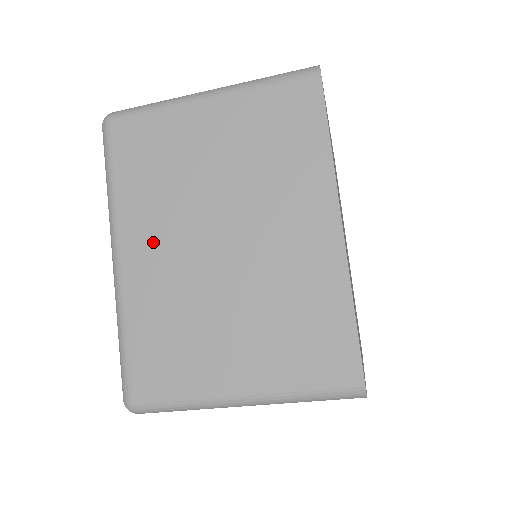
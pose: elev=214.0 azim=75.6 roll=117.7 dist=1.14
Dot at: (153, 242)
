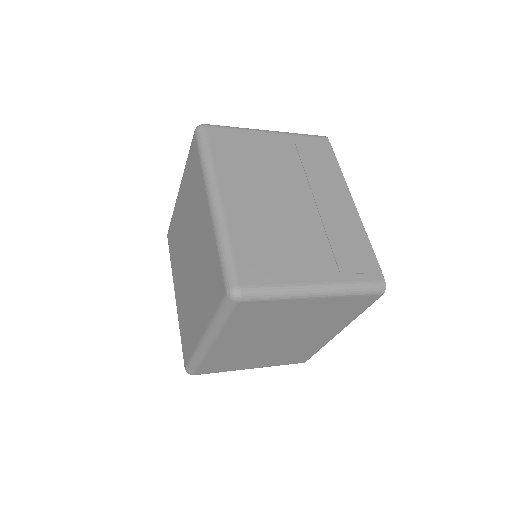
Dot at: (238, 341)
